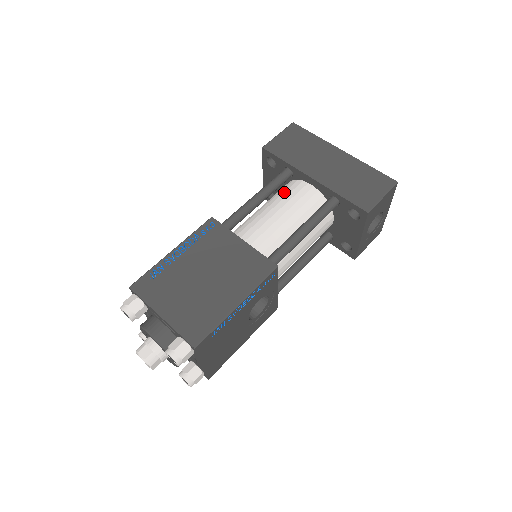
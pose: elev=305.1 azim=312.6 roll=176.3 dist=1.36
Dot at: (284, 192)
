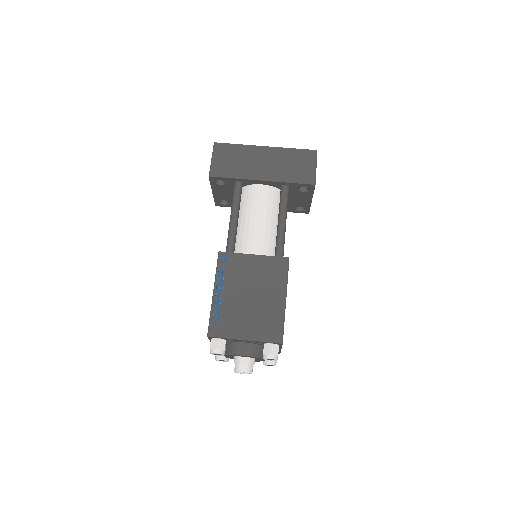
Dot at: (247, 201)
